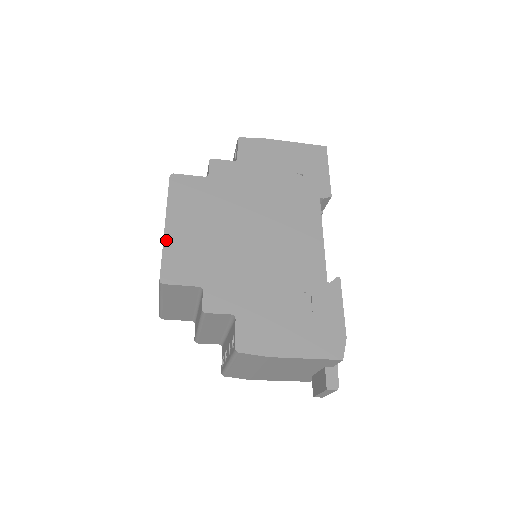
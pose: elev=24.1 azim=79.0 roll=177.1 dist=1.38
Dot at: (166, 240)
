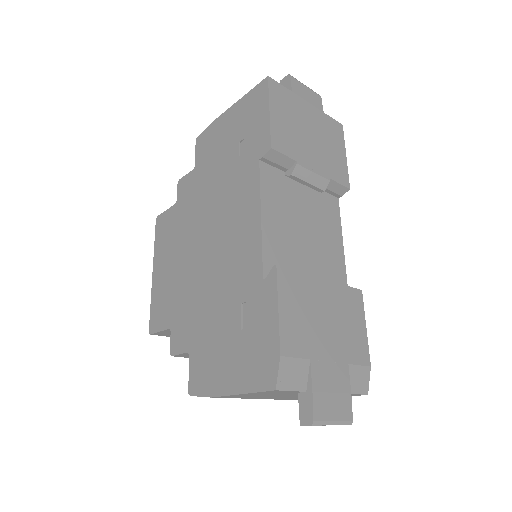
Dot at: (153, 289)
